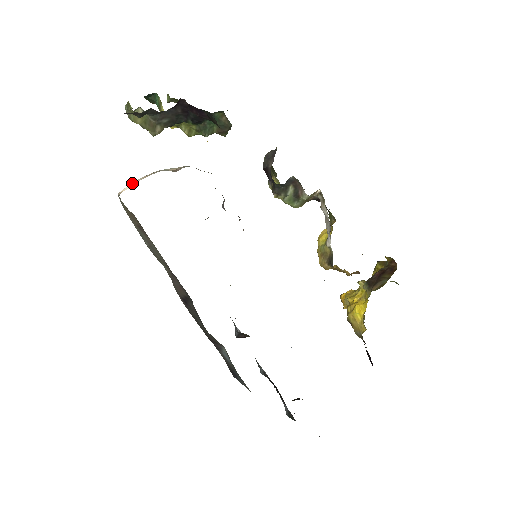
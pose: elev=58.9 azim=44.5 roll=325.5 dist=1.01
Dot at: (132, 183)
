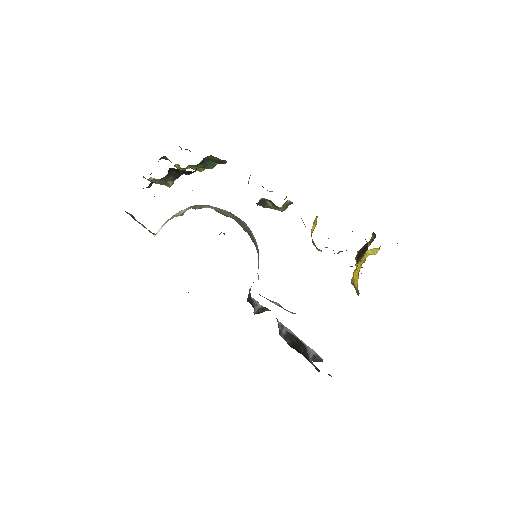
Dot at: (161, 227)
